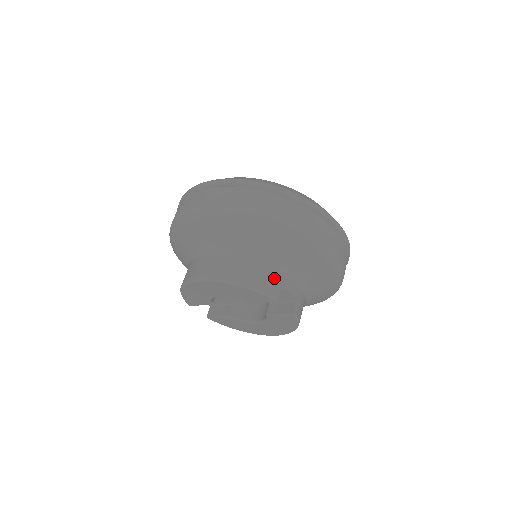
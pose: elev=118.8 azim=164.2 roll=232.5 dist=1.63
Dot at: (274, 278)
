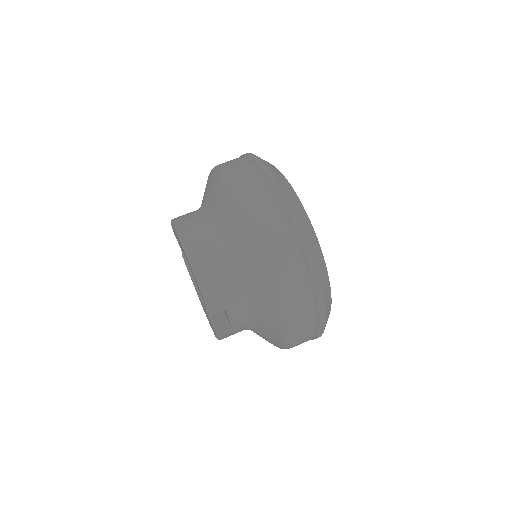
Dot at: (228, 298)
